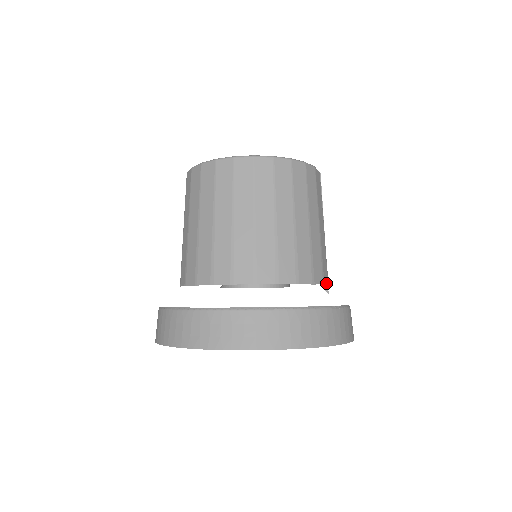
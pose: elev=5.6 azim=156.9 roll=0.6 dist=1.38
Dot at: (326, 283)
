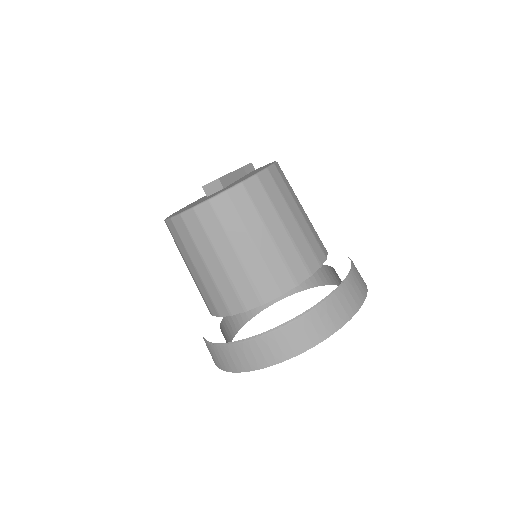
Dot at: occluded
